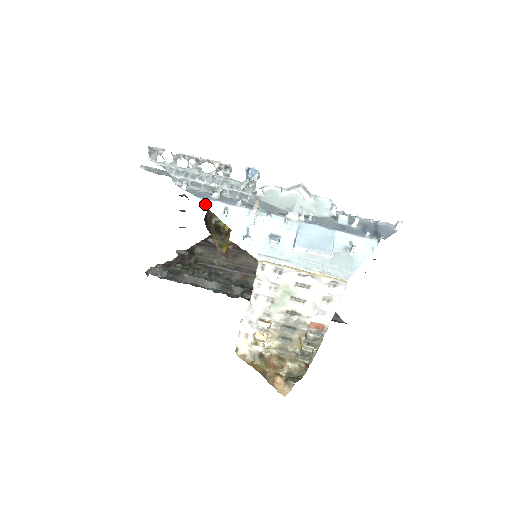
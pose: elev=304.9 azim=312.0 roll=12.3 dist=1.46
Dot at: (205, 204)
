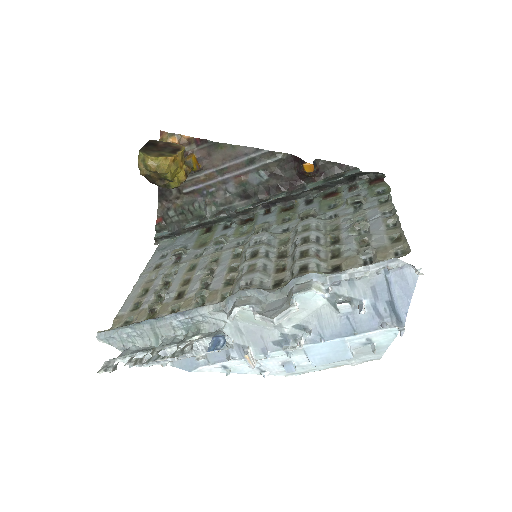
Dot at: occluded
